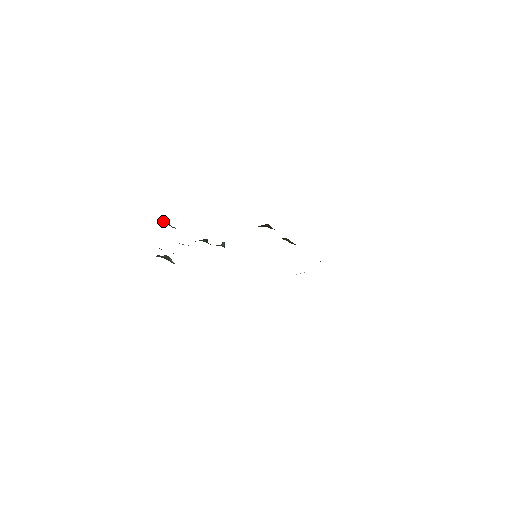
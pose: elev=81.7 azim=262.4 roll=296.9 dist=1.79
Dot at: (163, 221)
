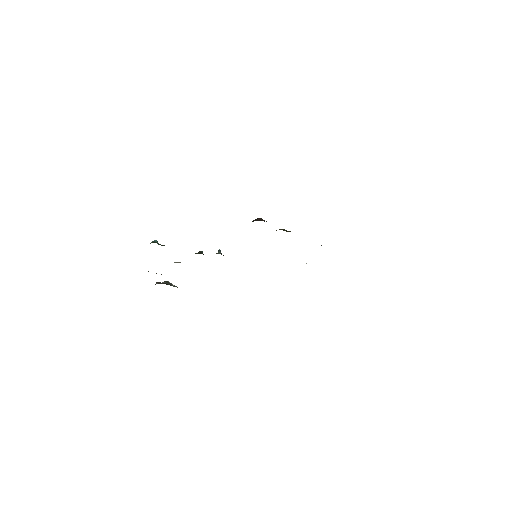
Dot at: (152, 242)
